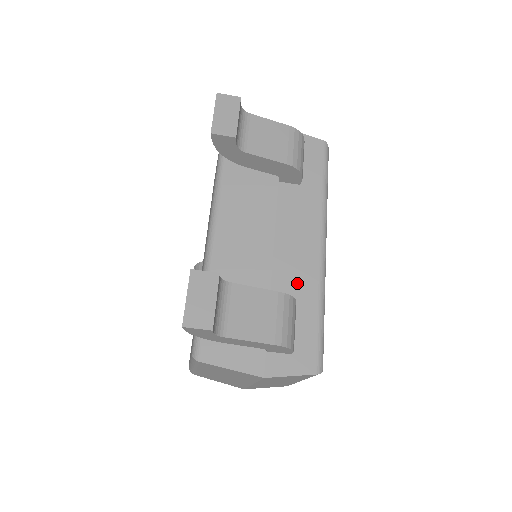
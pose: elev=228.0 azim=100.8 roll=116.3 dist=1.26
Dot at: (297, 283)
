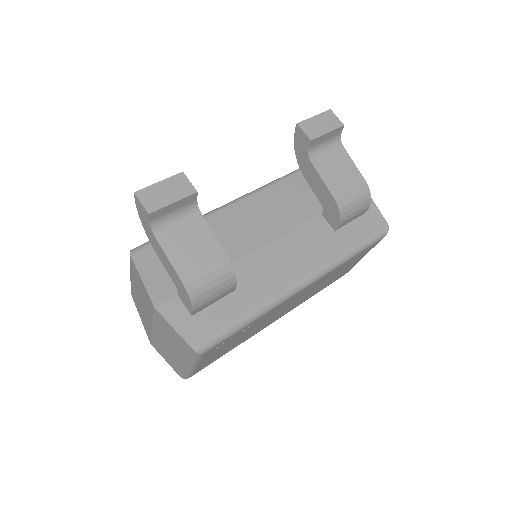
Dot at: (254, 281)
